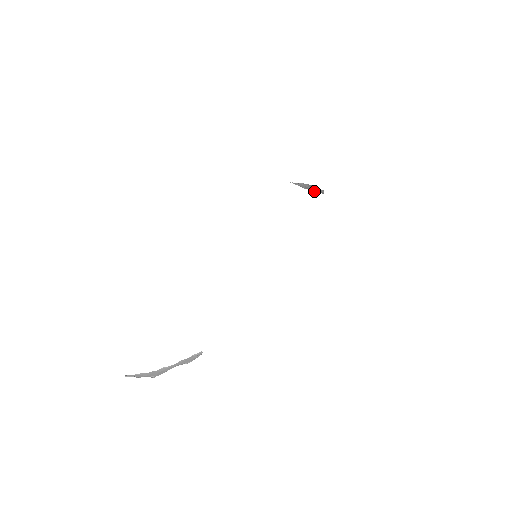
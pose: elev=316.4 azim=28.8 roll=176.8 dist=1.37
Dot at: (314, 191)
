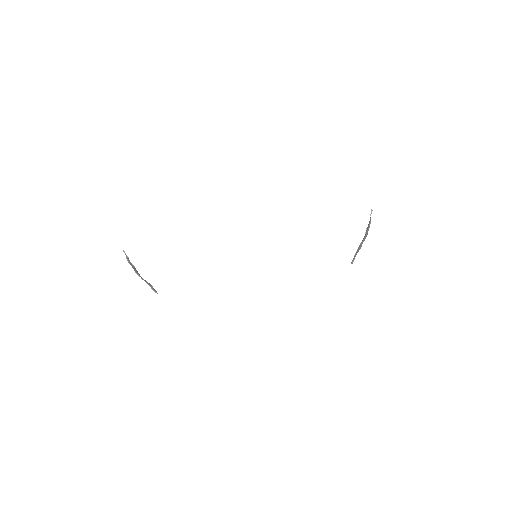
Dot at: (360, 245)
